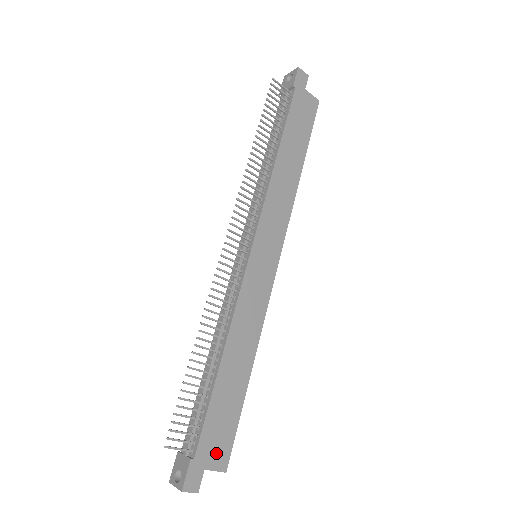
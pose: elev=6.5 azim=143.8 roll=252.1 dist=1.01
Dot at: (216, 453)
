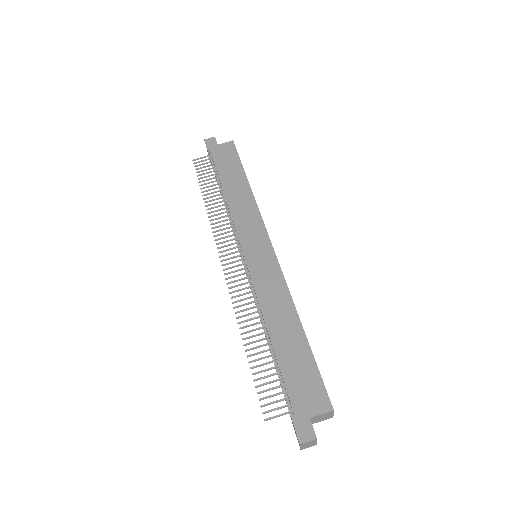
Dot at: (312, 400)
